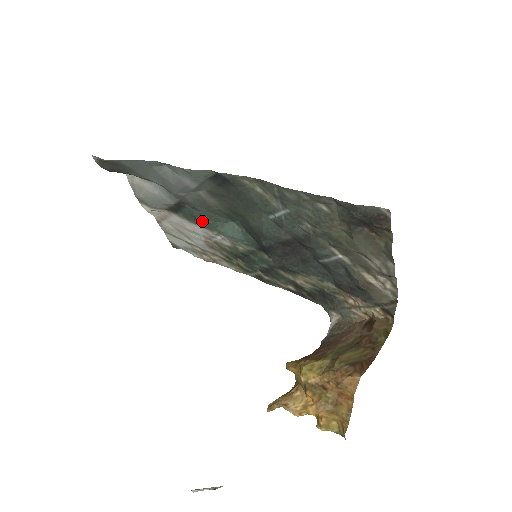
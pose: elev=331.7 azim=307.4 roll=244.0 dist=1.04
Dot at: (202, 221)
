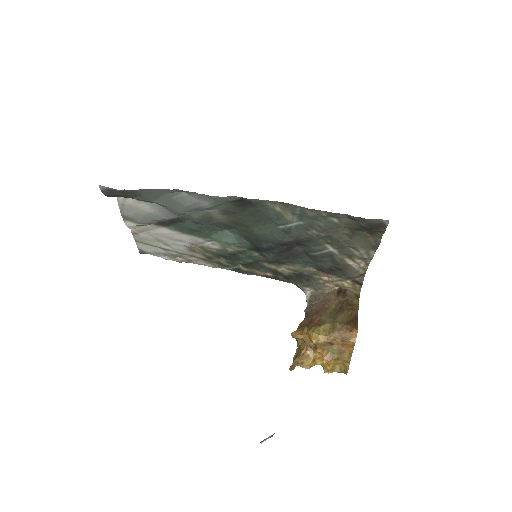
Dot at: (198, 232)
